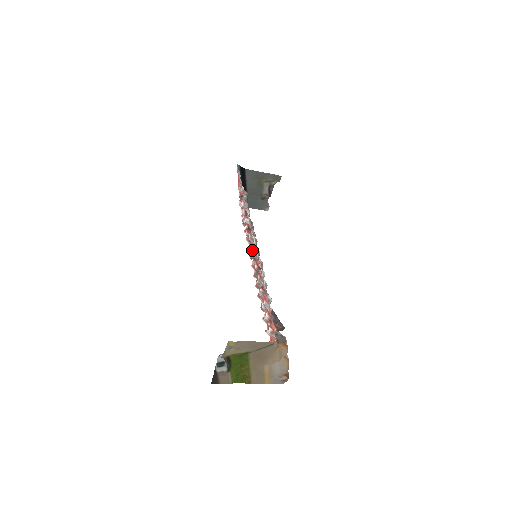
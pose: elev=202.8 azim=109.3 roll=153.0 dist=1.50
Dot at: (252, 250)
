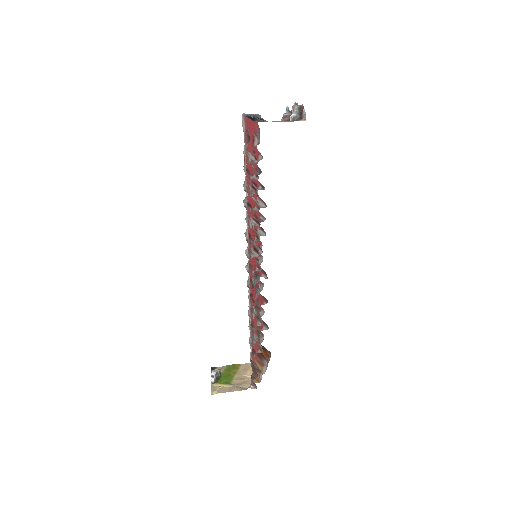
Dot at: (249, 263)
